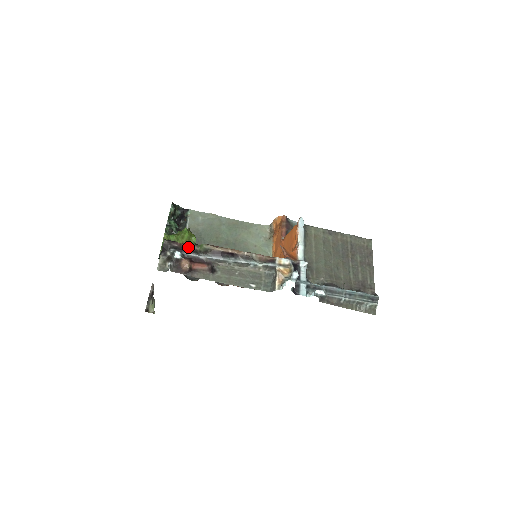
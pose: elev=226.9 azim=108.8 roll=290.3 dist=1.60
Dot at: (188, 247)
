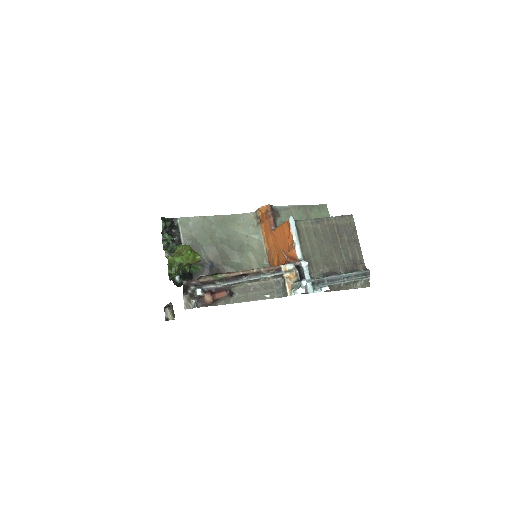
Dot at: (205, 280)
